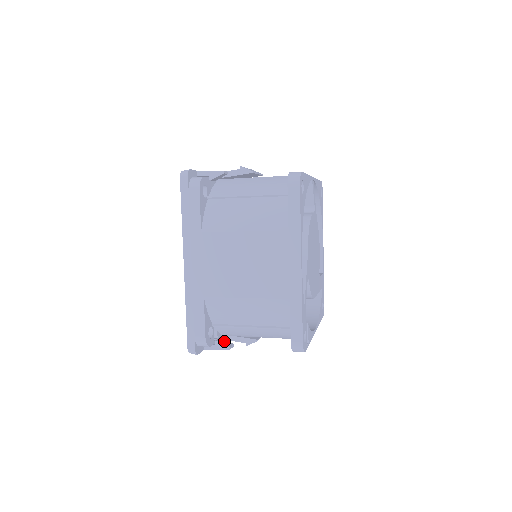
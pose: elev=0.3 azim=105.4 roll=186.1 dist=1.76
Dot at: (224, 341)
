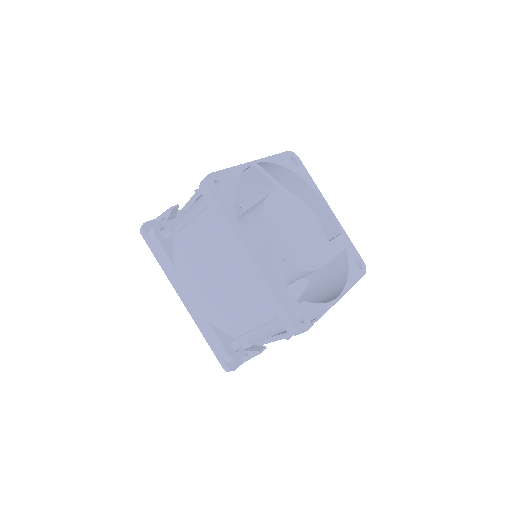
Dot at: (256, 347)
